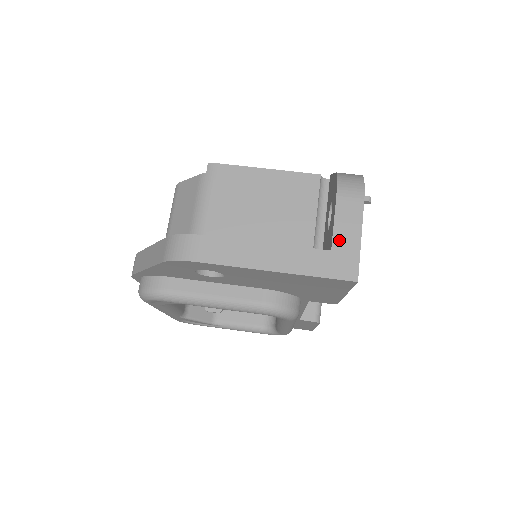
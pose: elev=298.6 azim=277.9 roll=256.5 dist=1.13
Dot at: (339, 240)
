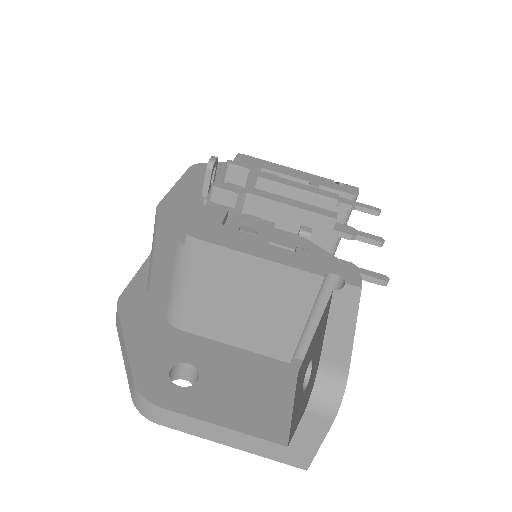
Dot at: (298, 443)
